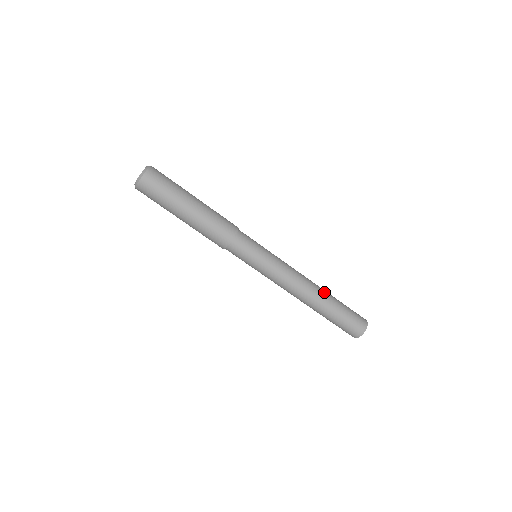
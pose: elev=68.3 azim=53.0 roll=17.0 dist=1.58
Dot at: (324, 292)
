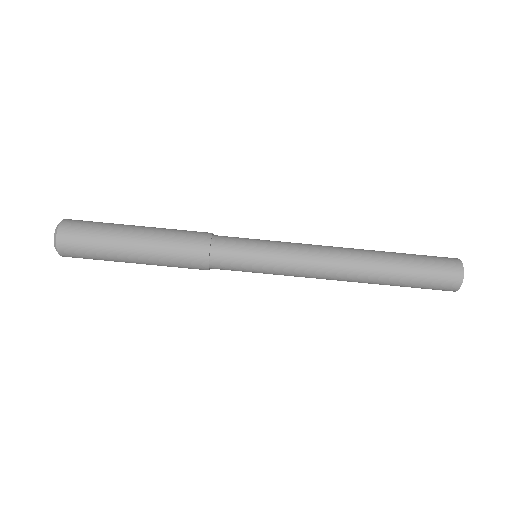
Dot at: (374, 261)
